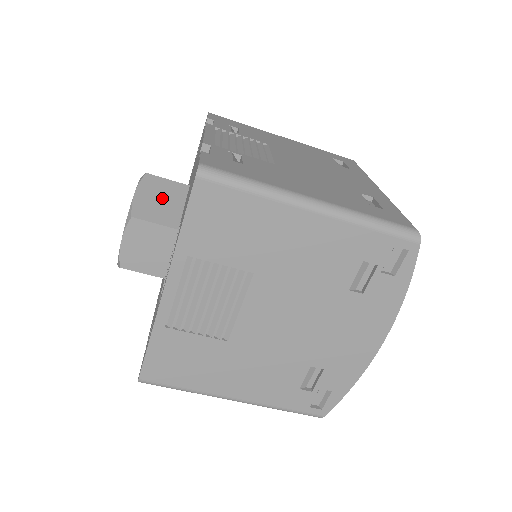
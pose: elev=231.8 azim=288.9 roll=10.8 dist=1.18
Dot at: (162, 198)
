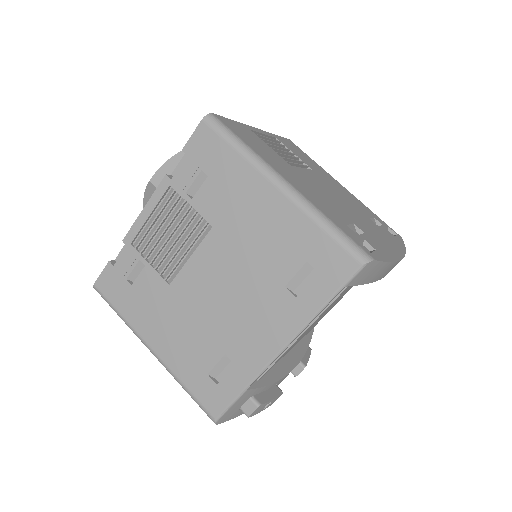
Dot at: occluded
